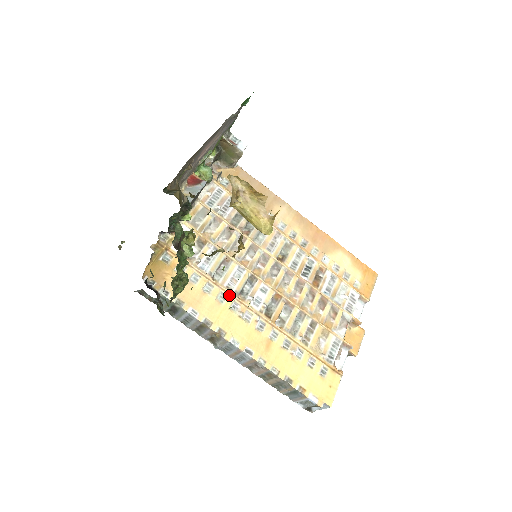
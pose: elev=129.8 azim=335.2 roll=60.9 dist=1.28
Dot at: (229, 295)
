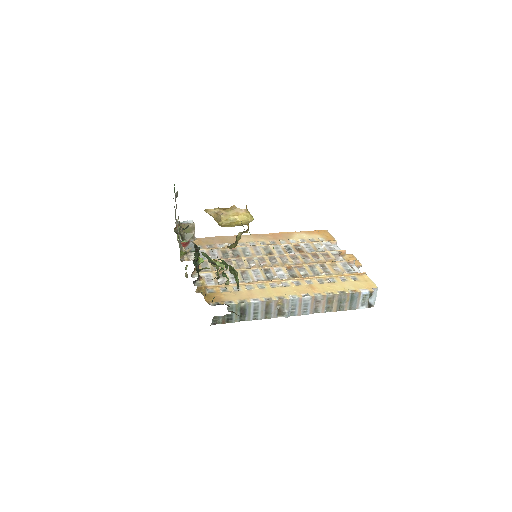
Dot at: (264, 283)
